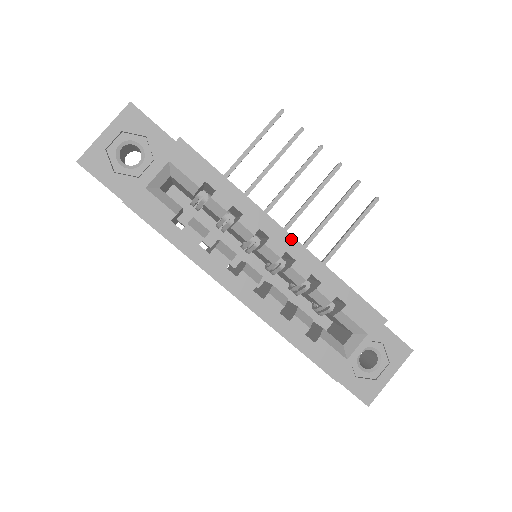
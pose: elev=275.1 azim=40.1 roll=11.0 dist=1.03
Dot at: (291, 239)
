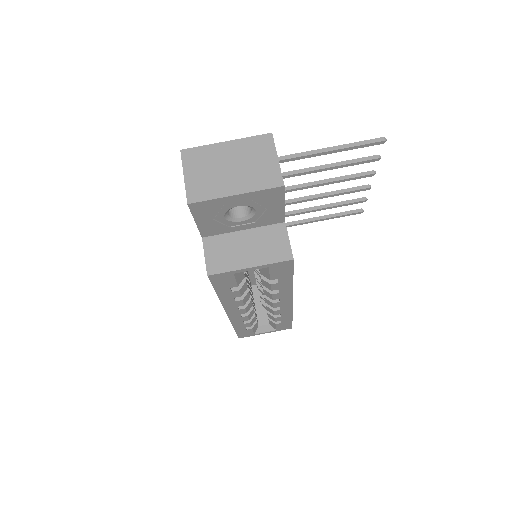
Dot at: (290, 304)
